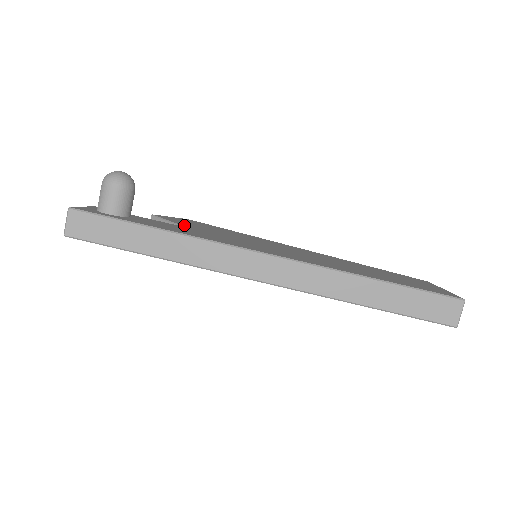
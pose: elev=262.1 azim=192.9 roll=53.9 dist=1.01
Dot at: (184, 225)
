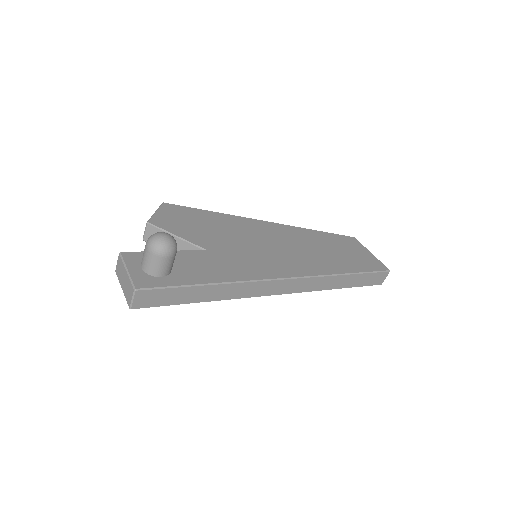
Dot at: (196, 242)
